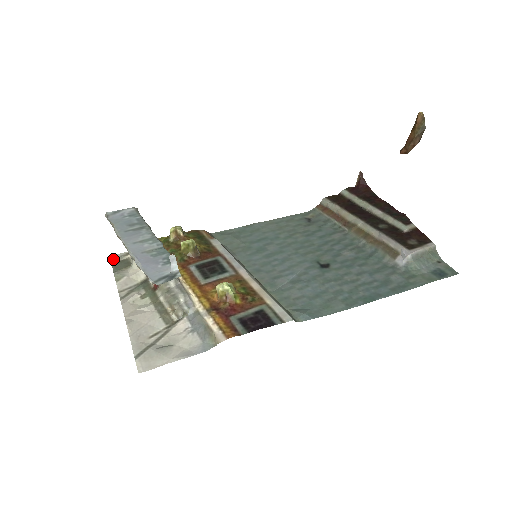
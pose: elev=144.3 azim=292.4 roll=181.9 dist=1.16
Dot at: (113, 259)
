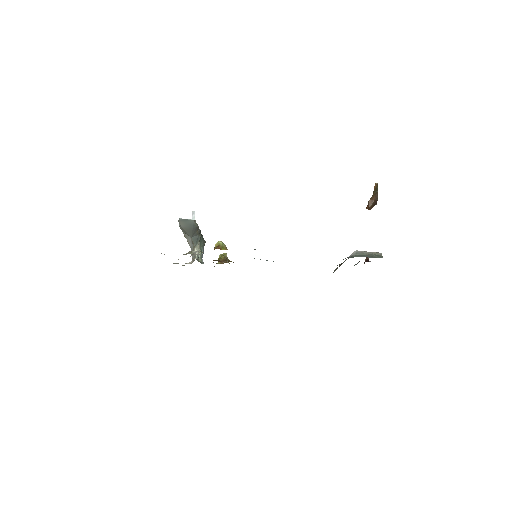
Dot at: occluded
